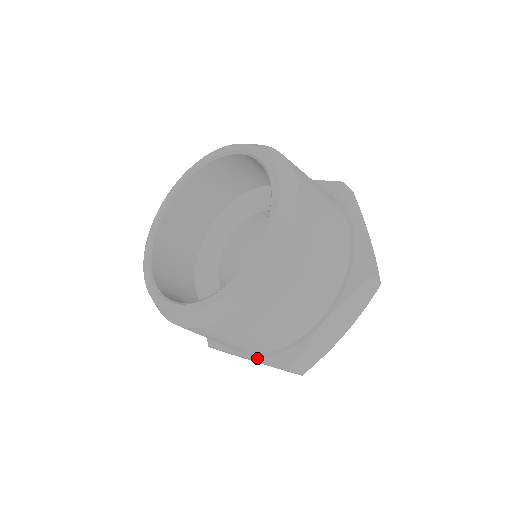
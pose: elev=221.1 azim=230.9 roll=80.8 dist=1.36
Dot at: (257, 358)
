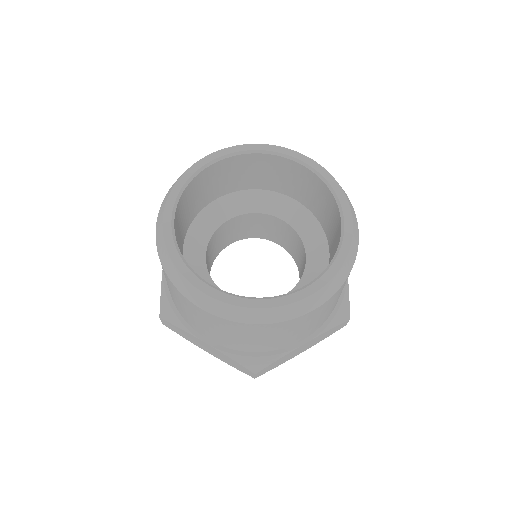
Dot at: (227, 352)
